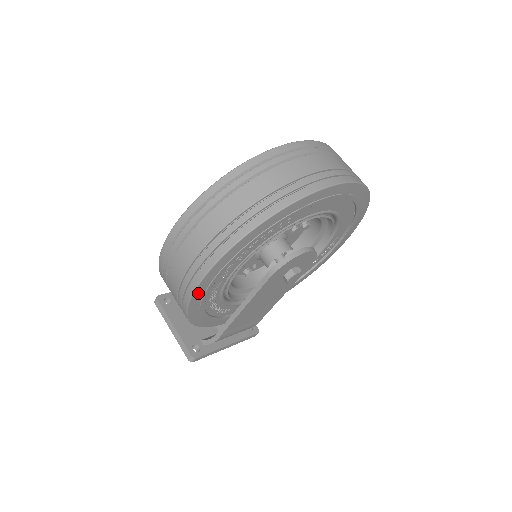
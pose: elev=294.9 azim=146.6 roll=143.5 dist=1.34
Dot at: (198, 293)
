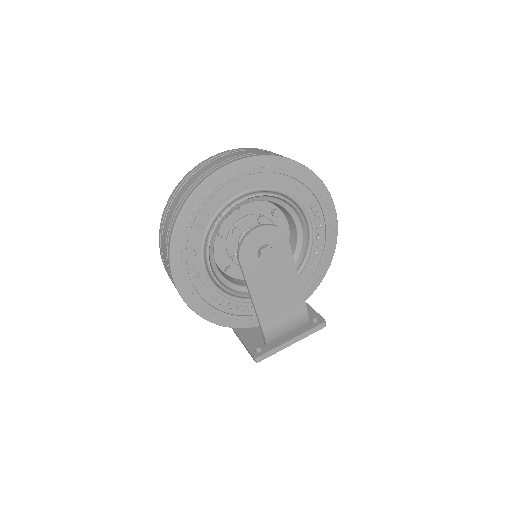
Dot at: (186, 296)
